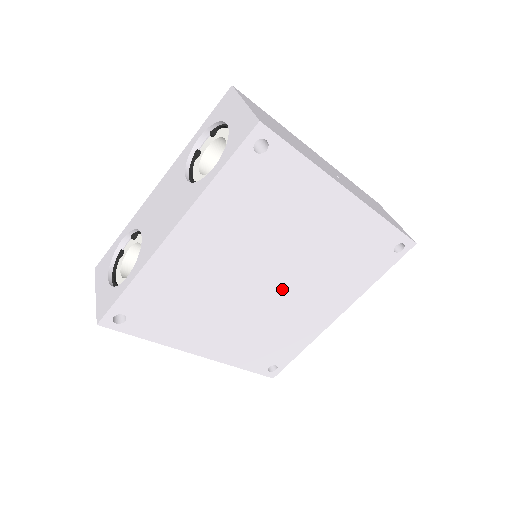
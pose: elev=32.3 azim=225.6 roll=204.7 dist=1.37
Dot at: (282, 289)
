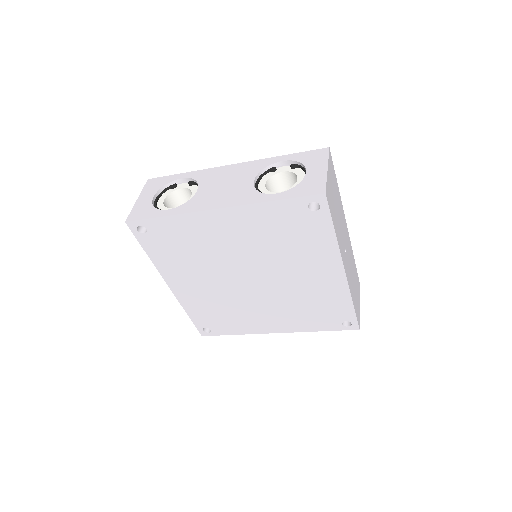
Dot at: (255, 290)
